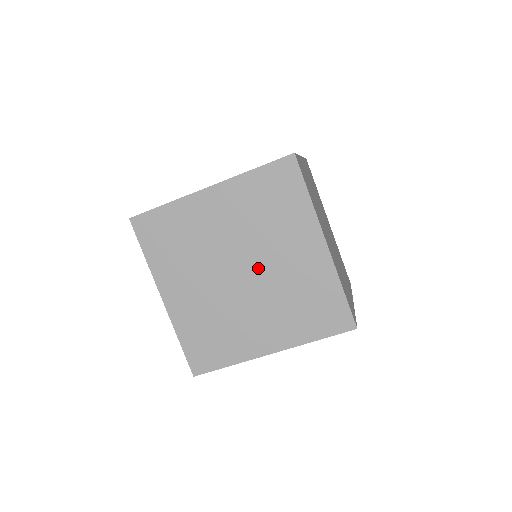
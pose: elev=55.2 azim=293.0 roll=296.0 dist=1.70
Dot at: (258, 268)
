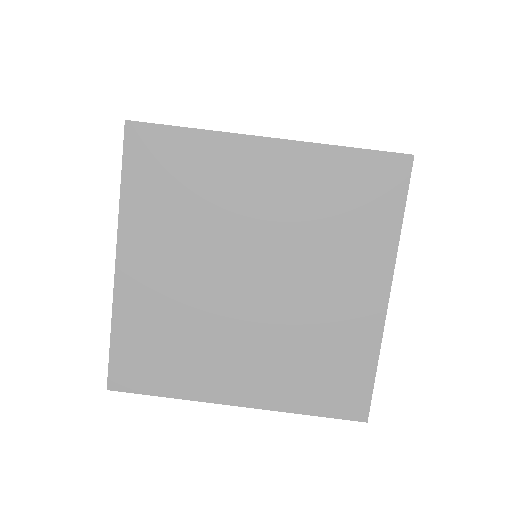
Dot at: occluded
